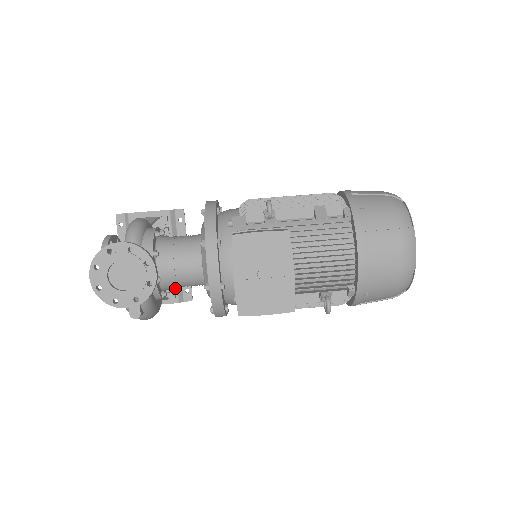
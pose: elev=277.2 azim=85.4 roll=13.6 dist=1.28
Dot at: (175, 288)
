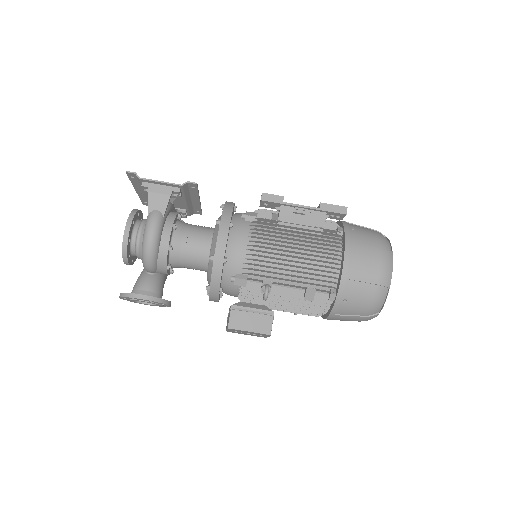
Dot at: (187, 212)
